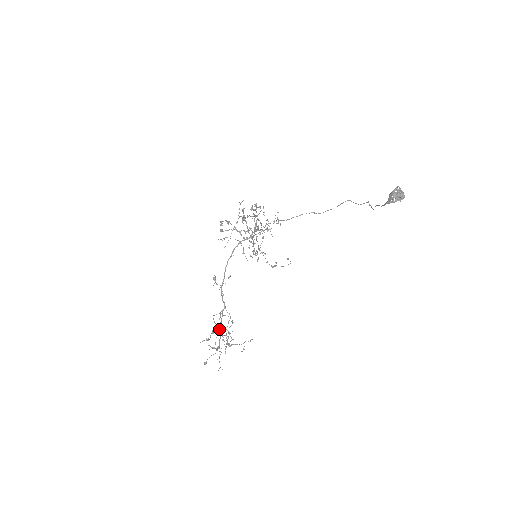
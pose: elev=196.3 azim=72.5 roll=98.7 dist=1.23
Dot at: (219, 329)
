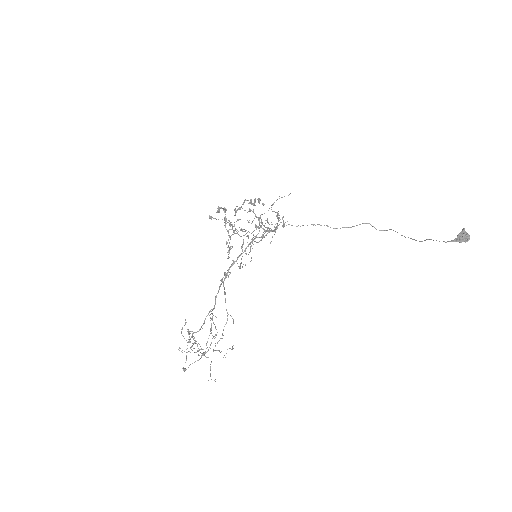
Dot at: (199, 330)
